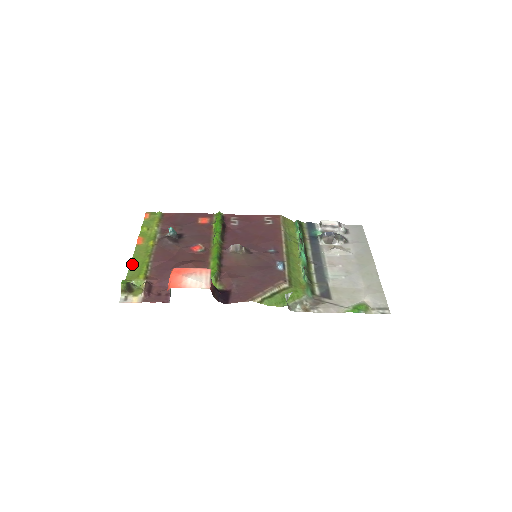
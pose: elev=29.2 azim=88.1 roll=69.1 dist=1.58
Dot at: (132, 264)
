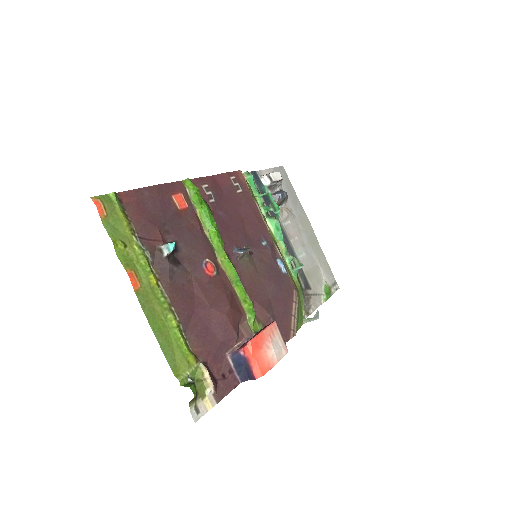
Dot at: (159, 339)
